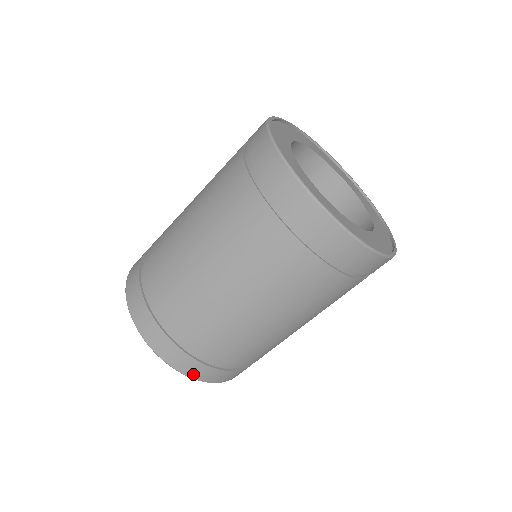
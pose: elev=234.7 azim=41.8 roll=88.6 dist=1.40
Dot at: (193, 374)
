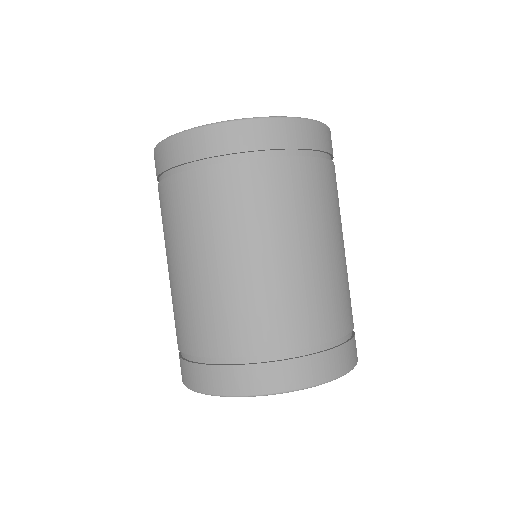
Dot at: (351, 363)
